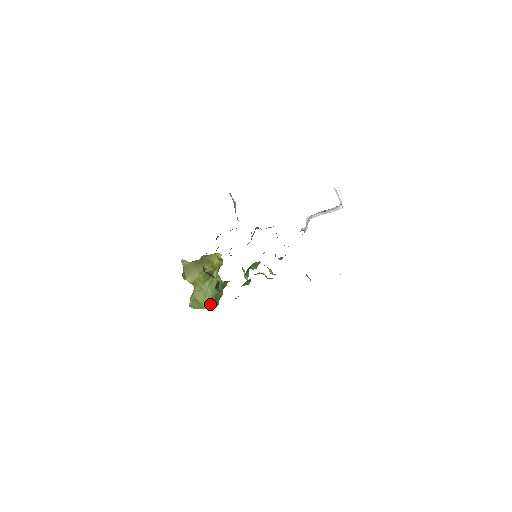
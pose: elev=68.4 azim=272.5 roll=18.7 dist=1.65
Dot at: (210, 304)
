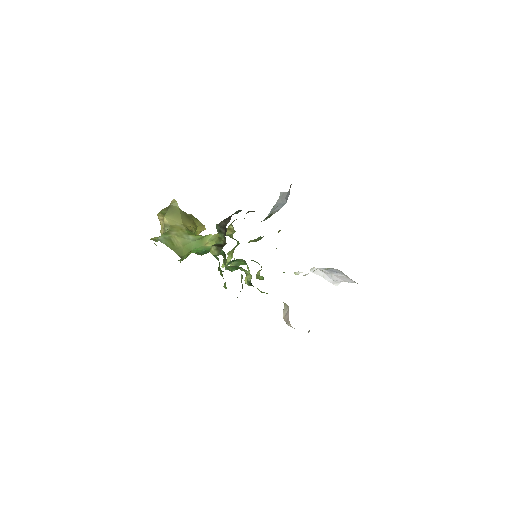
Dot at: (184, 255)
